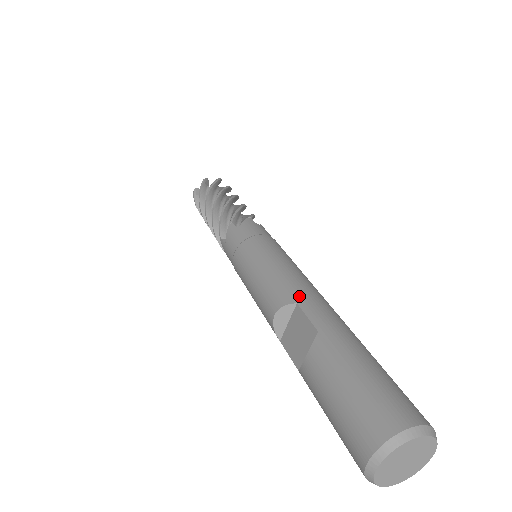
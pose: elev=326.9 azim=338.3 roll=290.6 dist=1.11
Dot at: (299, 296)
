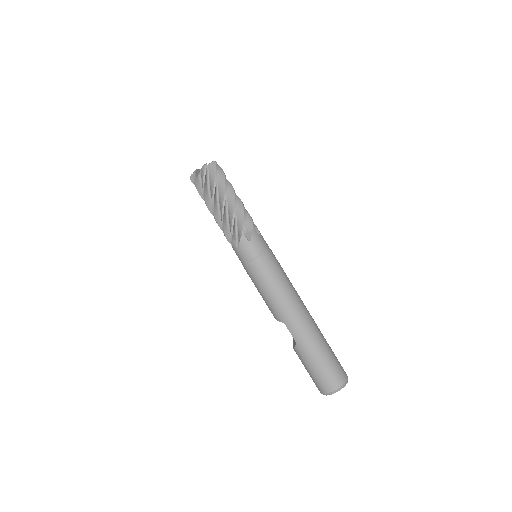
Dot at: (285, 319)
